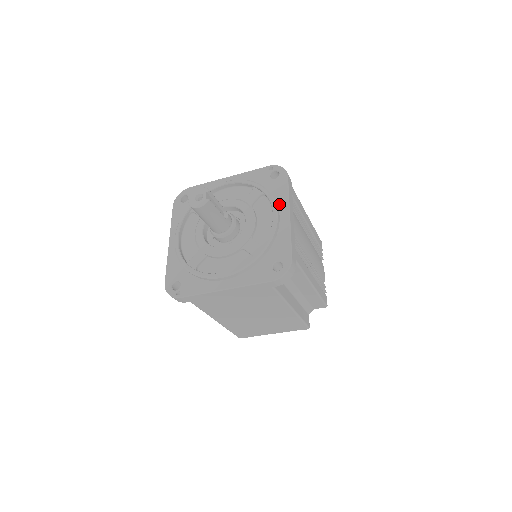
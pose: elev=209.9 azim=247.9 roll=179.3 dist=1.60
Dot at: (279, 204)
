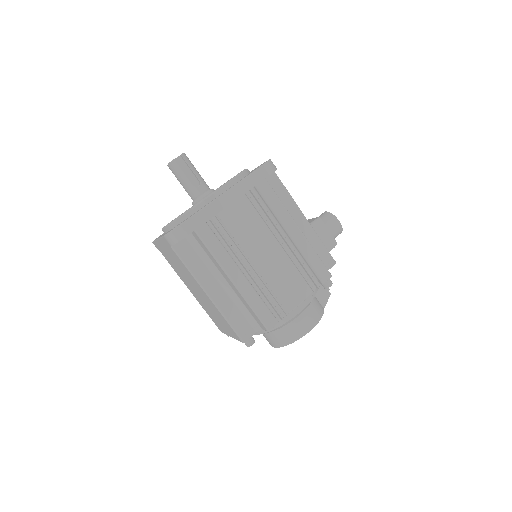
Dot at: occluded
